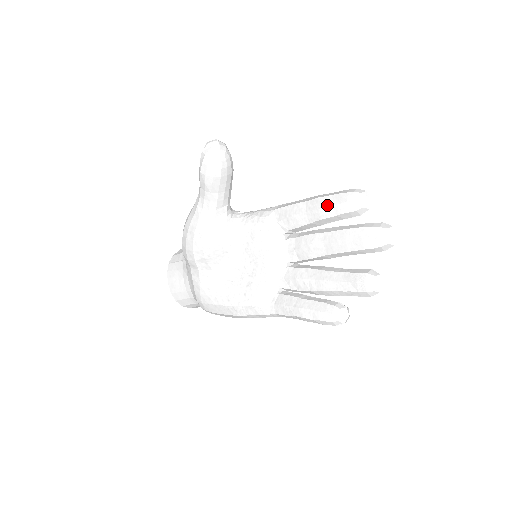
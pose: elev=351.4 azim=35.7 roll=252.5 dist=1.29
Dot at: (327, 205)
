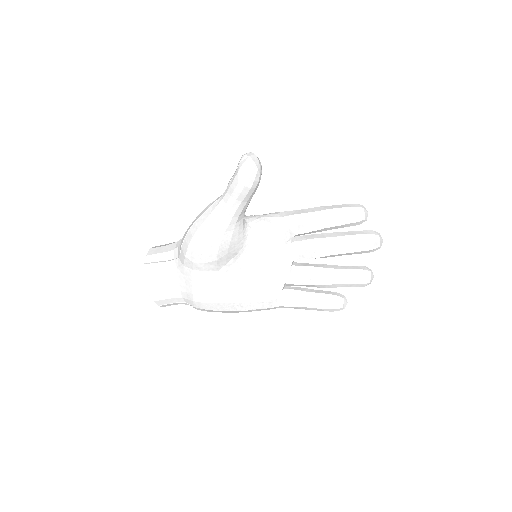
Dot at: (337, 216)
